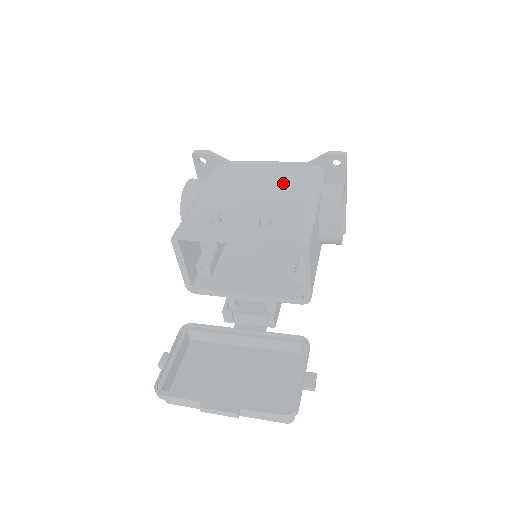
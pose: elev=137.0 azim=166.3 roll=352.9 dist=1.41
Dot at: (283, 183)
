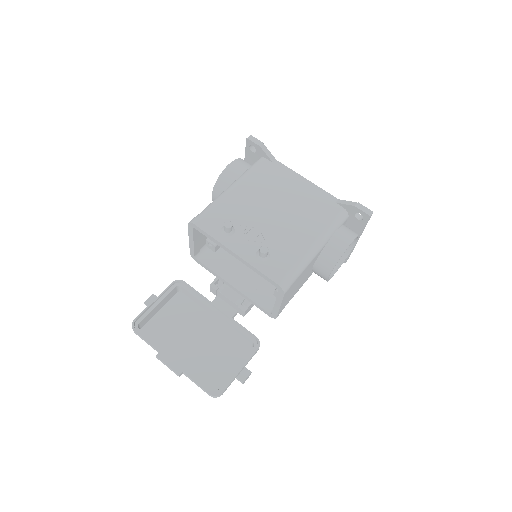
Dot at: (304, 213)
